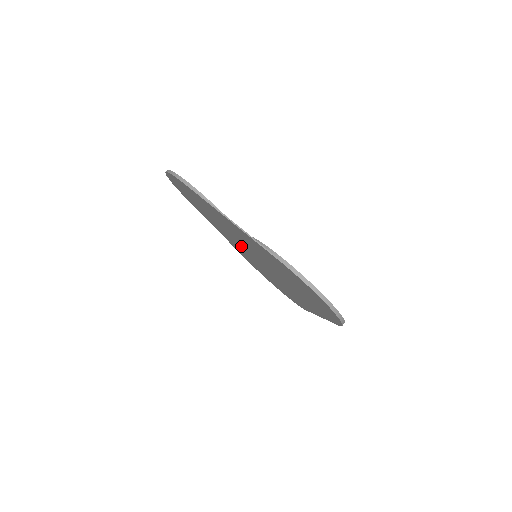
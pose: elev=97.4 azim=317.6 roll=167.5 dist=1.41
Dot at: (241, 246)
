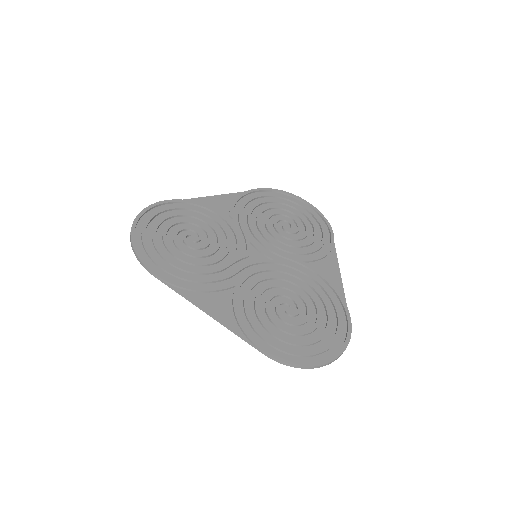
Dot at: (239, 239)
